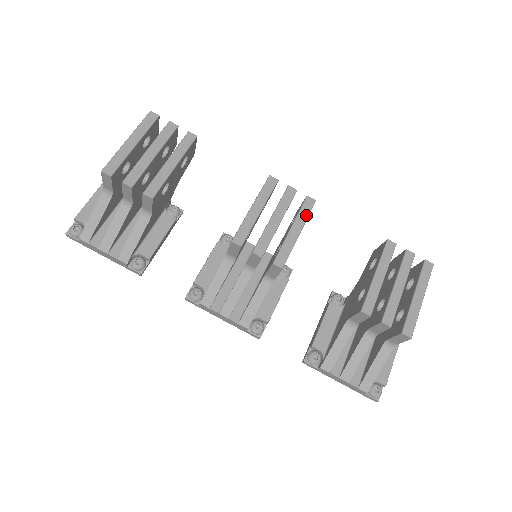
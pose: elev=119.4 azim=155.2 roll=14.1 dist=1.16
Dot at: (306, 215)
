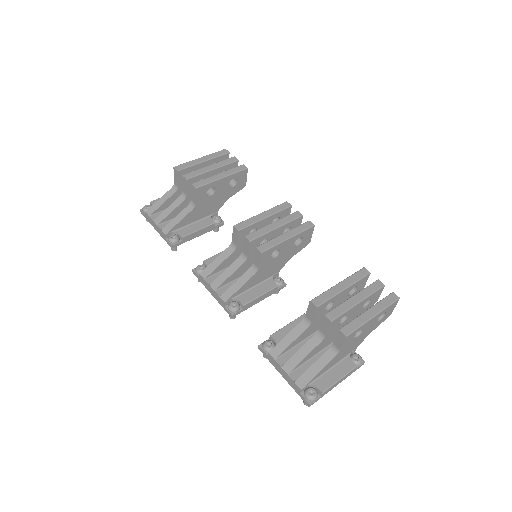
Dot at: (301, 230)
